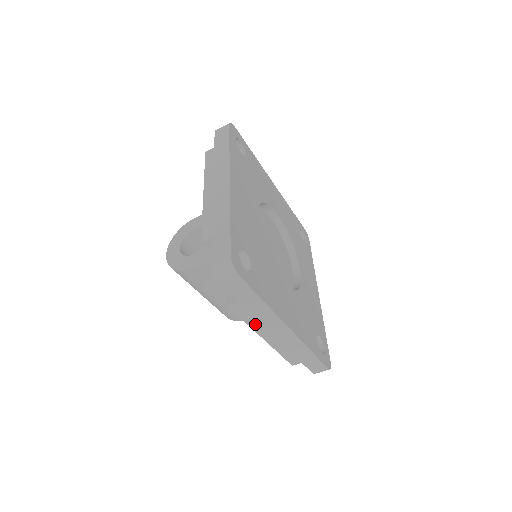
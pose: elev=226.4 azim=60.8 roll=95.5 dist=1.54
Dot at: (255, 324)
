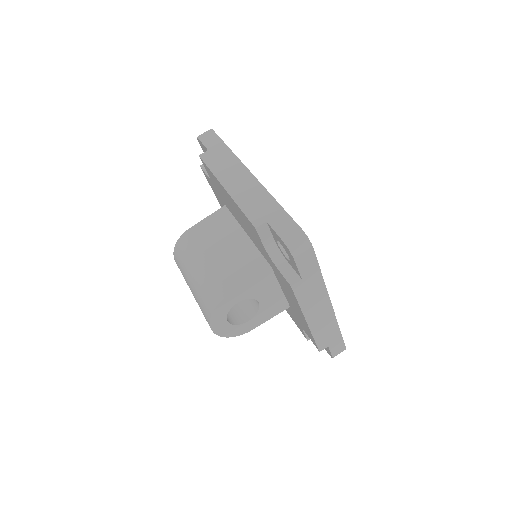
Dot at: (219, 172)
